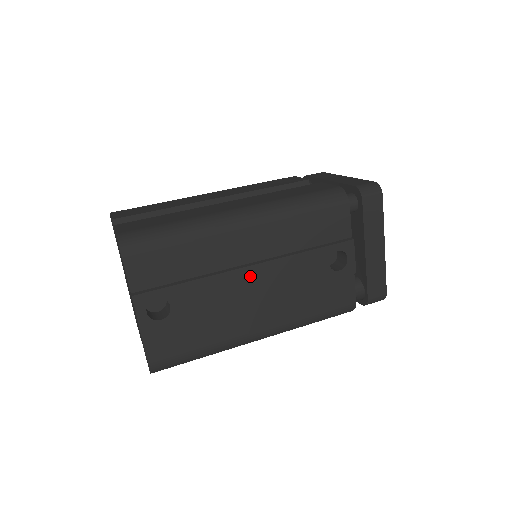
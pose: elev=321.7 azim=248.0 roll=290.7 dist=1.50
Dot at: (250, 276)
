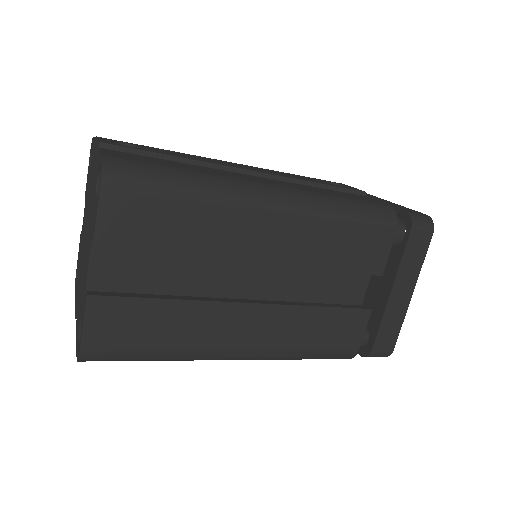
Dot at: occluded
